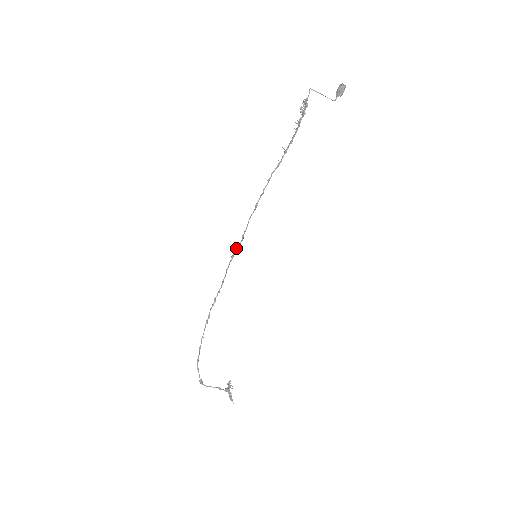
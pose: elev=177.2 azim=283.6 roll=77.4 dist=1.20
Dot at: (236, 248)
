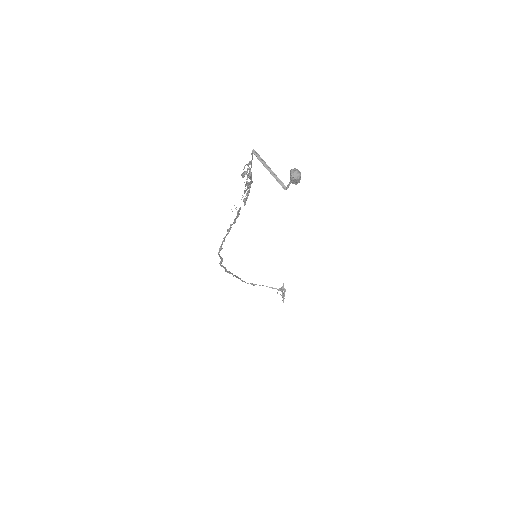
Dot at: (221, 260)
